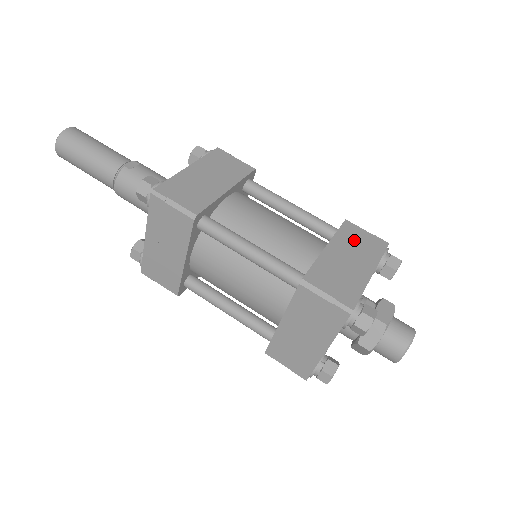
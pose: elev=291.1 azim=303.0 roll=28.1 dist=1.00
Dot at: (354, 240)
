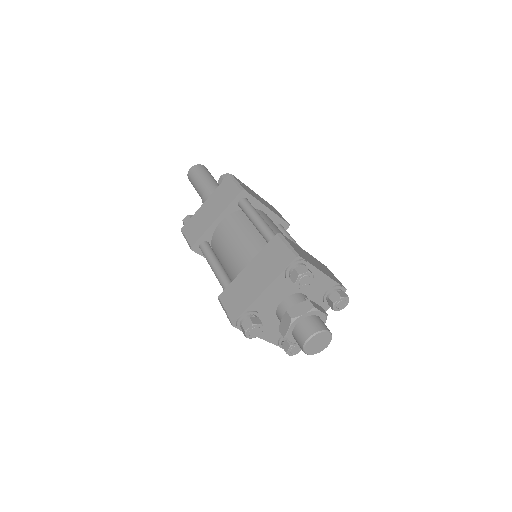
Dot at: (324, 268)
